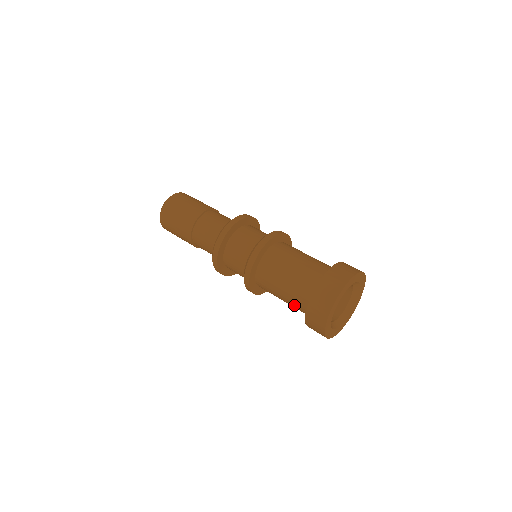
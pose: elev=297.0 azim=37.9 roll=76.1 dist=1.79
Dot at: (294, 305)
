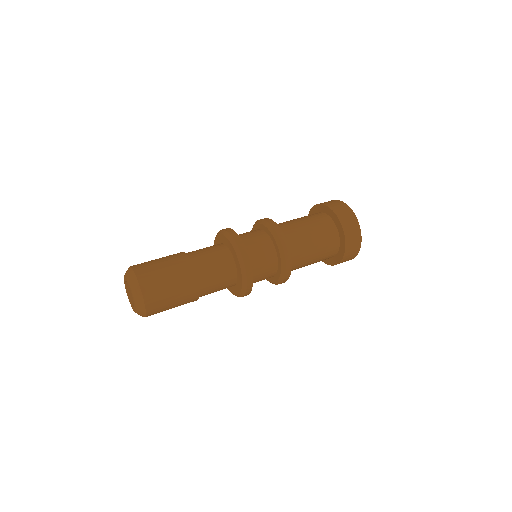
Dot at: occluded
